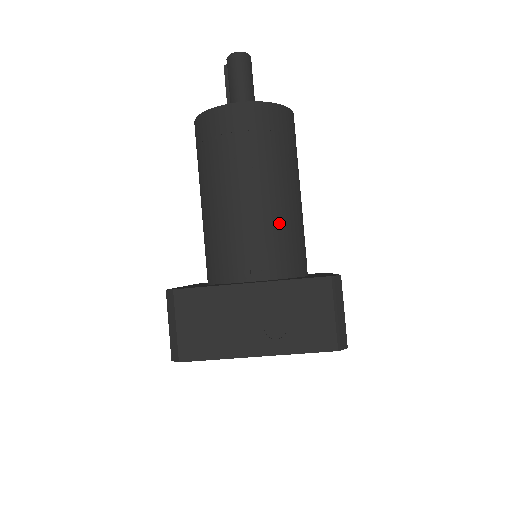
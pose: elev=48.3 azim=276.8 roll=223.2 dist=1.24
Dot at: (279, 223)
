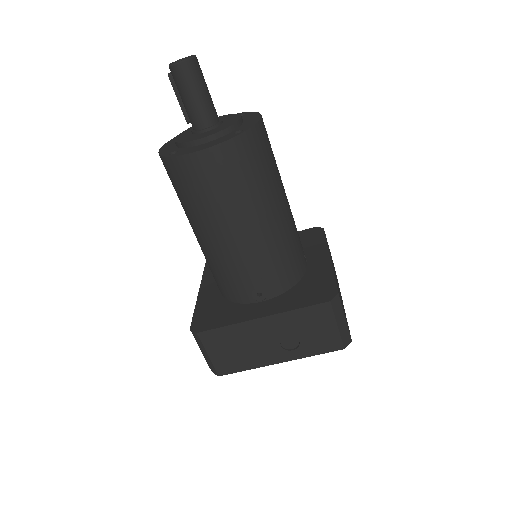
Dot at: (273, 248)
